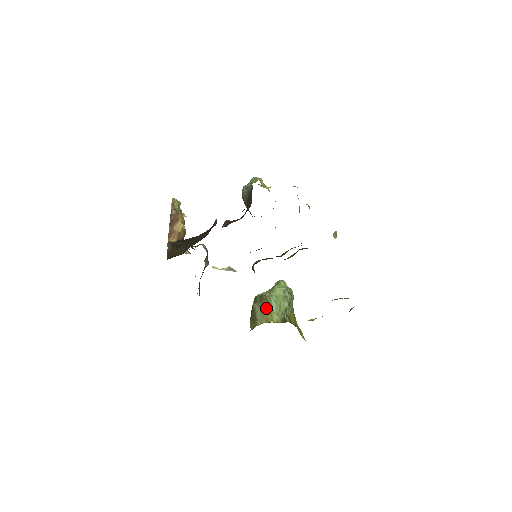
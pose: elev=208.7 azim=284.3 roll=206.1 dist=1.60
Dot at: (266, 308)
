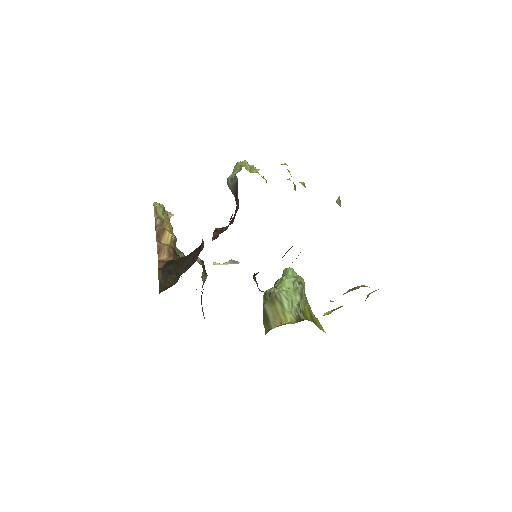
Dot at: (277, 307)
